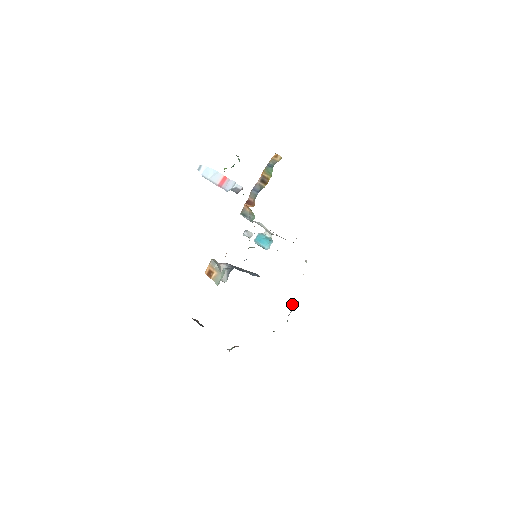
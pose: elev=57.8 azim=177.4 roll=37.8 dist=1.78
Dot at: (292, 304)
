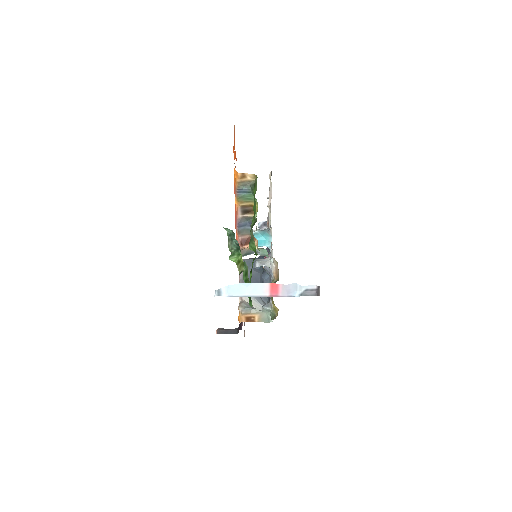
Dot at: (262, 229)
